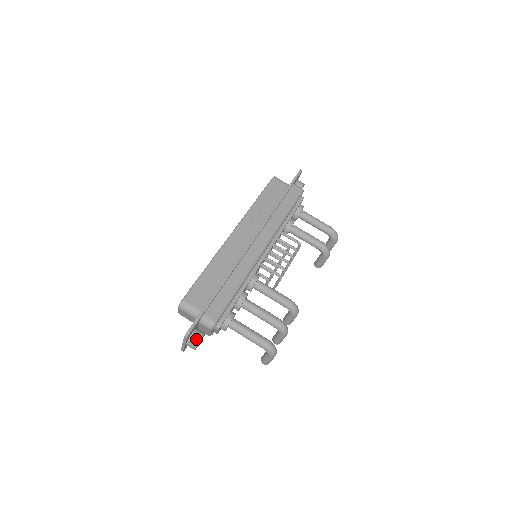
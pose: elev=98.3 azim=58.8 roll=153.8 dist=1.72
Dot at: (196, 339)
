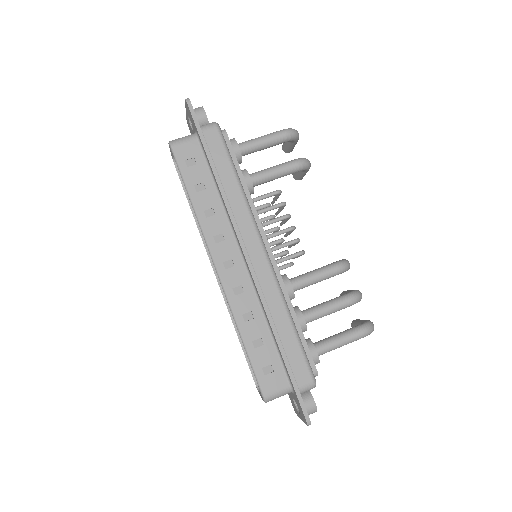
Dot at: (312, 408)
